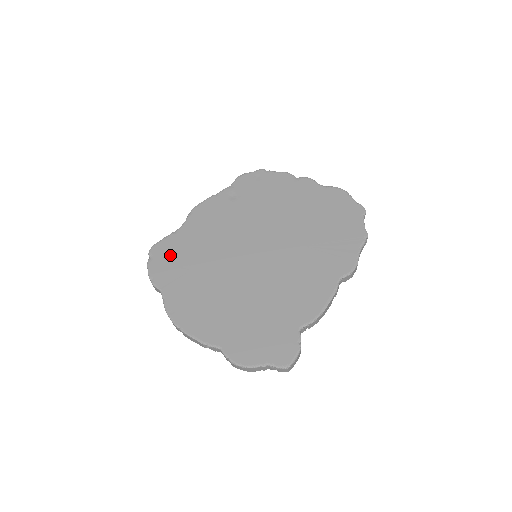
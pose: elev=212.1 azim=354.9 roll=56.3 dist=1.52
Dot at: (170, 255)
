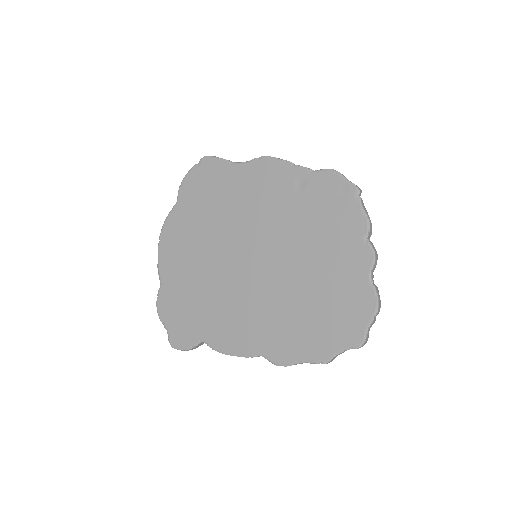
Dot at: (208, 180)
